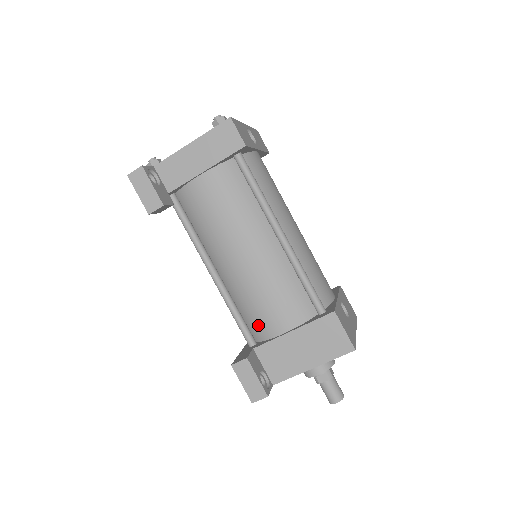
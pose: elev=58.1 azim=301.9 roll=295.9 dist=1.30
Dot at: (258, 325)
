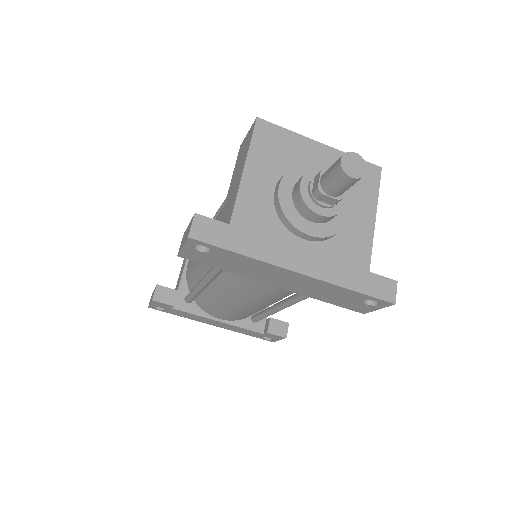
Dot at: occluded
